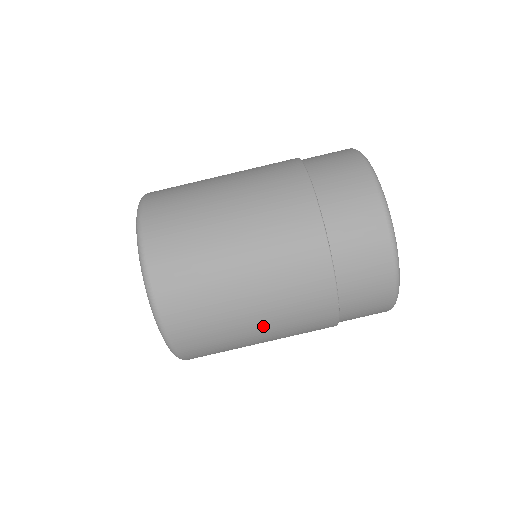
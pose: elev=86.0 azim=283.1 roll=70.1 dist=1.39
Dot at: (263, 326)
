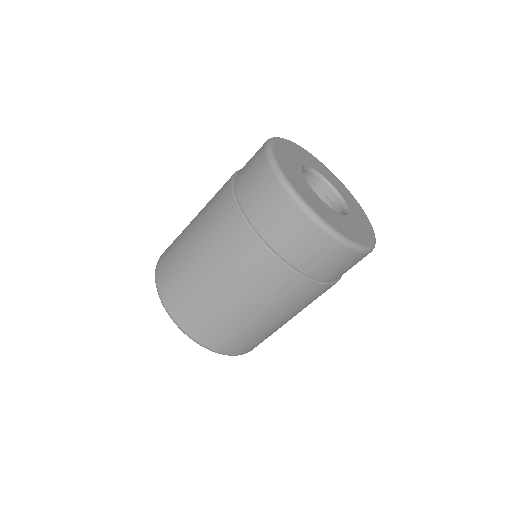
Dot at: occluded
